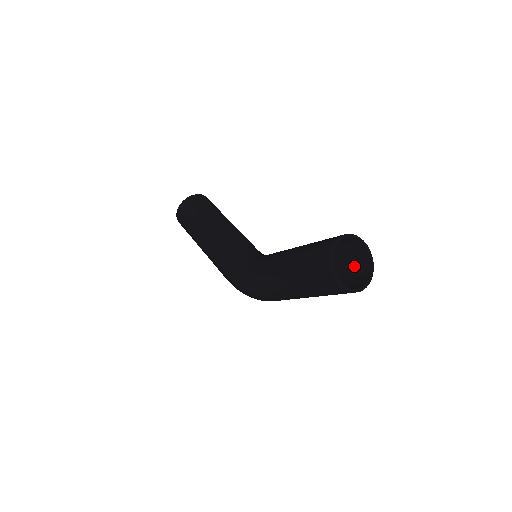
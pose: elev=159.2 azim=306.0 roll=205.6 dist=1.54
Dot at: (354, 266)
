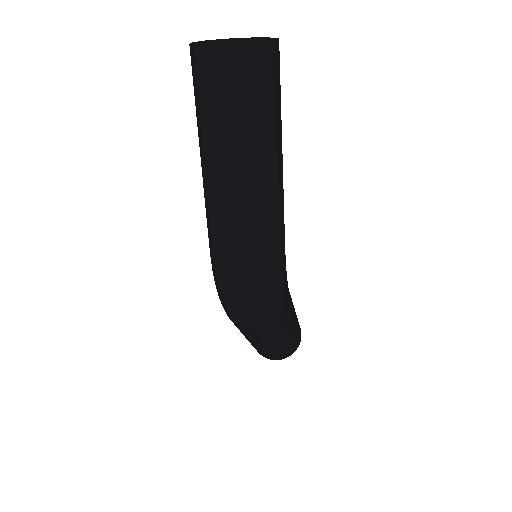
Dot at: (272, 79)
